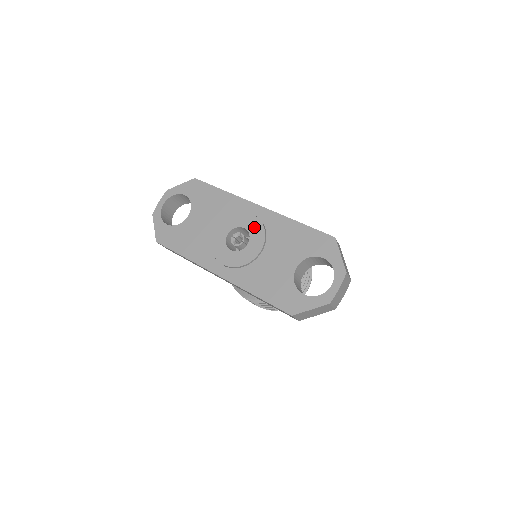
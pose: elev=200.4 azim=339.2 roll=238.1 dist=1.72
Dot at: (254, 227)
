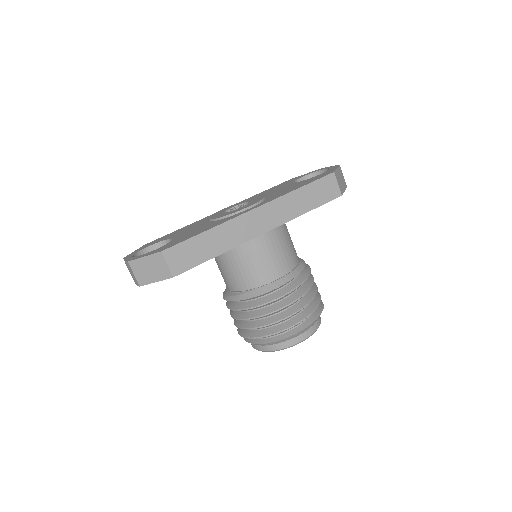
Dot at: (238, 203)
